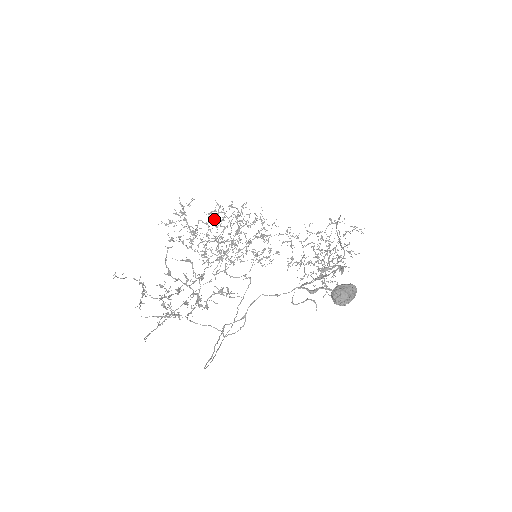
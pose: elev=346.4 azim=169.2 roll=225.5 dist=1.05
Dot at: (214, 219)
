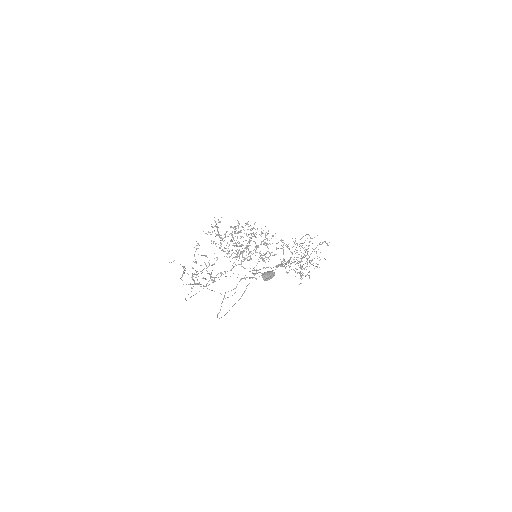
Dot at: (235, 231)
